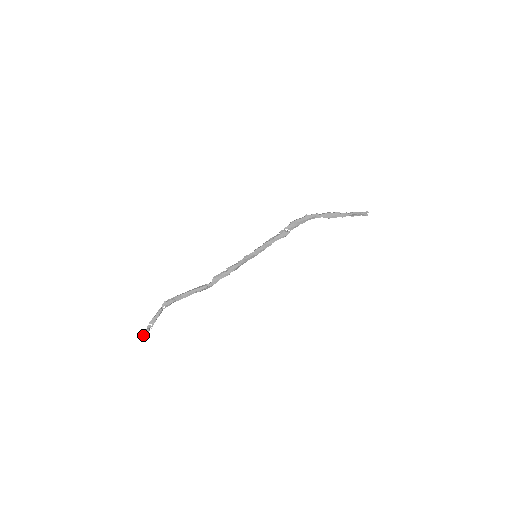
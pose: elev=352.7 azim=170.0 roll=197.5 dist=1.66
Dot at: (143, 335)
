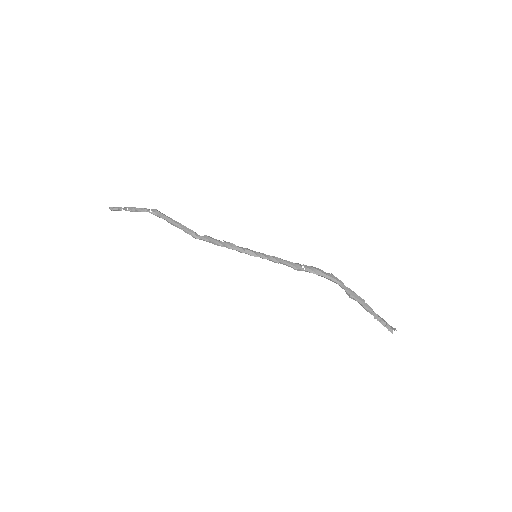
Dot at: occluded
